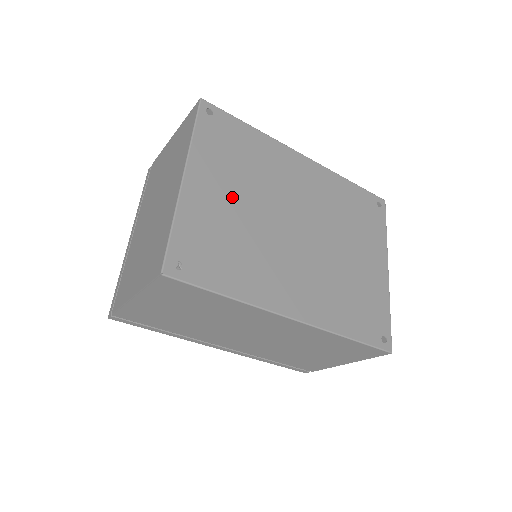
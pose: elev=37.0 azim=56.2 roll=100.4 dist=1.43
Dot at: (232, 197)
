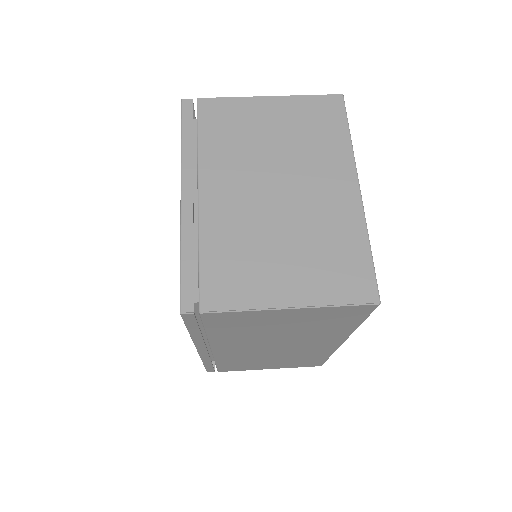
Dot at: occluded
